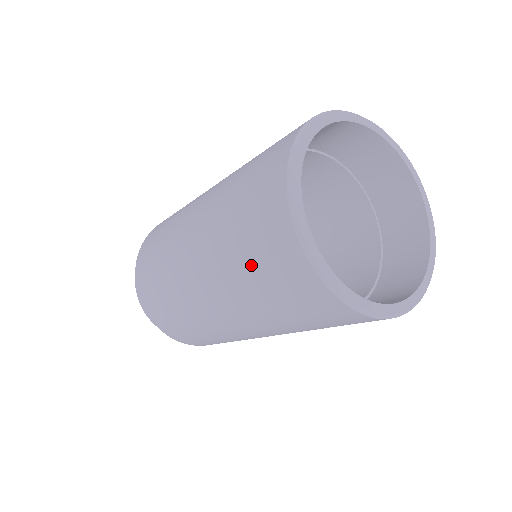
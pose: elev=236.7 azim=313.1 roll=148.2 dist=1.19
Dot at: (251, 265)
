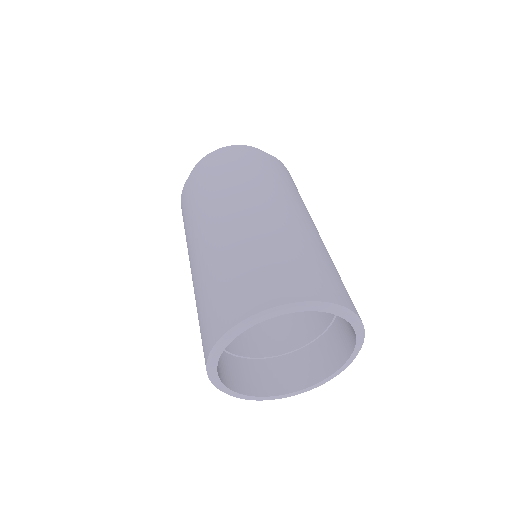
Dot at: (201, 309)
